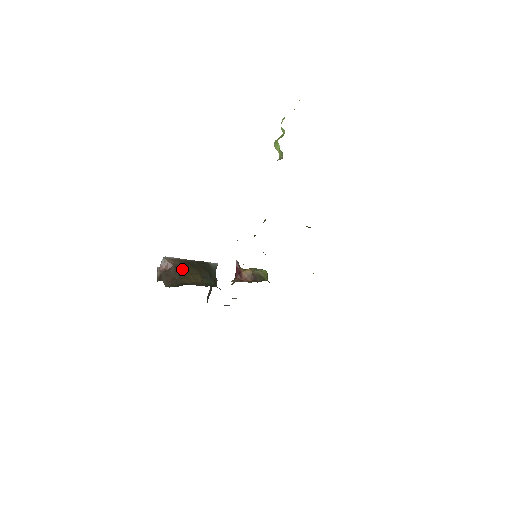
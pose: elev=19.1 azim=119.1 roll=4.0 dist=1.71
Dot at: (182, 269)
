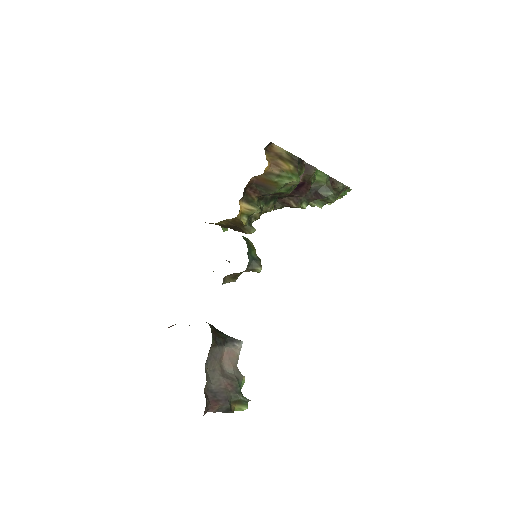
Dot at: occluded
